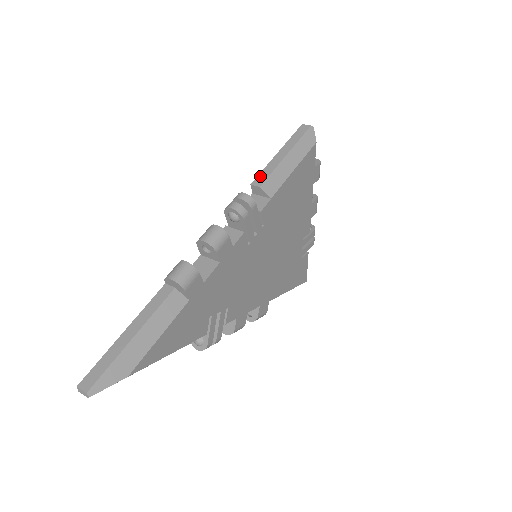
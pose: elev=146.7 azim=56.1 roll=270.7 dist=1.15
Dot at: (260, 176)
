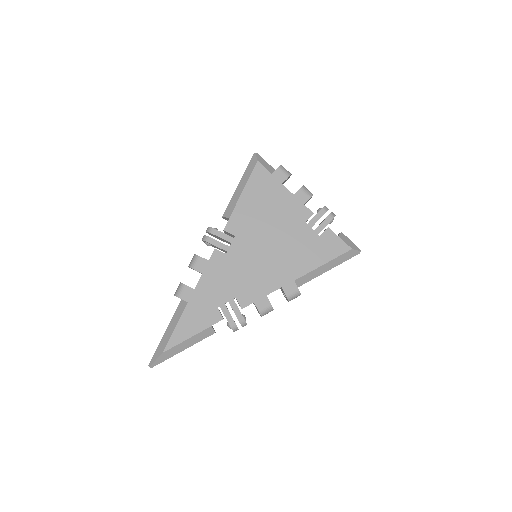
Dot at: occluded
